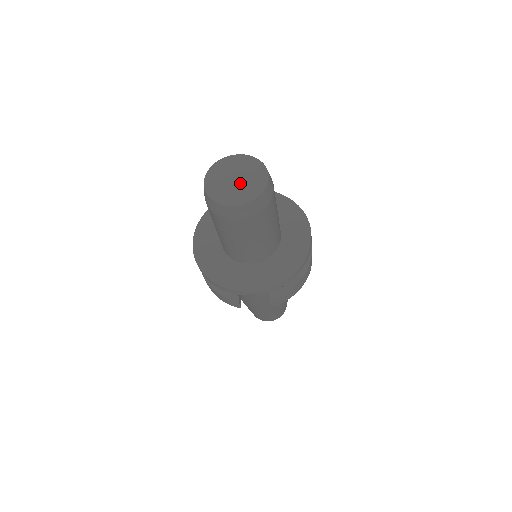
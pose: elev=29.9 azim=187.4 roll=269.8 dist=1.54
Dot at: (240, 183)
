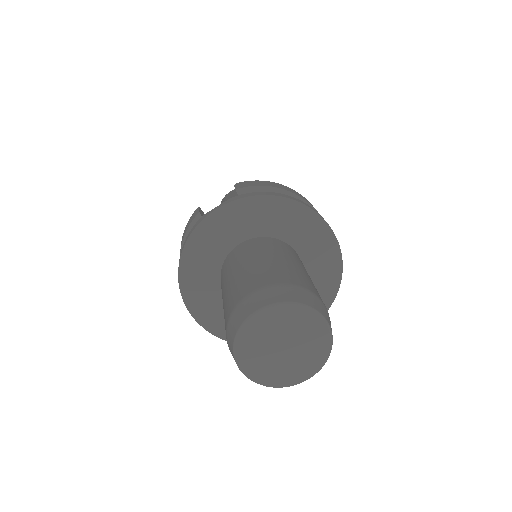
Dot at: (294, 351)
